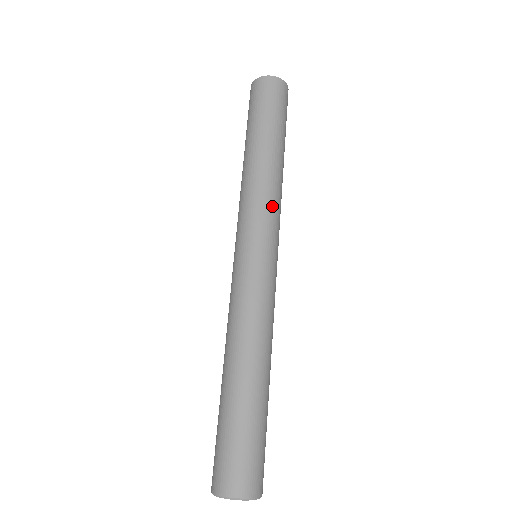
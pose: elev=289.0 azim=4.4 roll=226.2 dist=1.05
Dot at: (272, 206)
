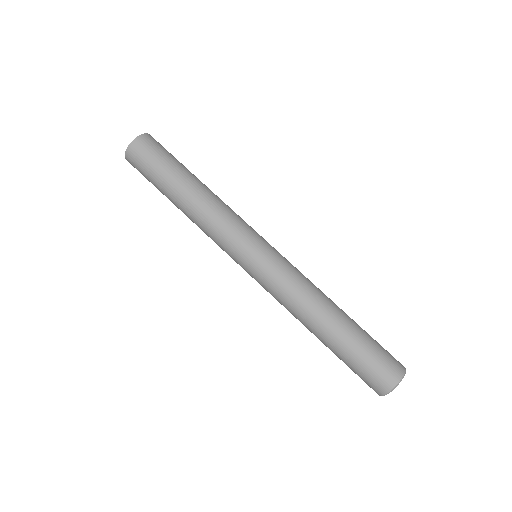
Dot at: (223, 229)
